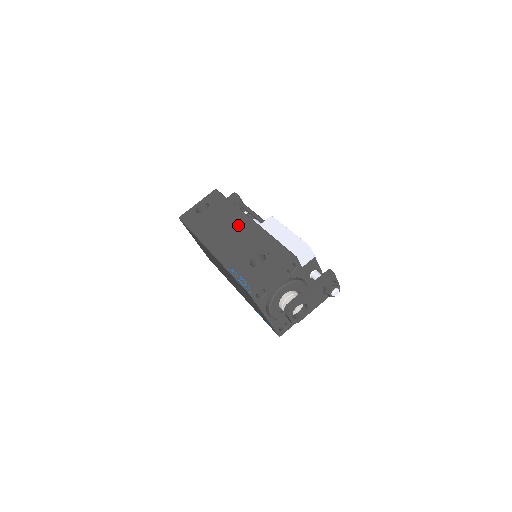
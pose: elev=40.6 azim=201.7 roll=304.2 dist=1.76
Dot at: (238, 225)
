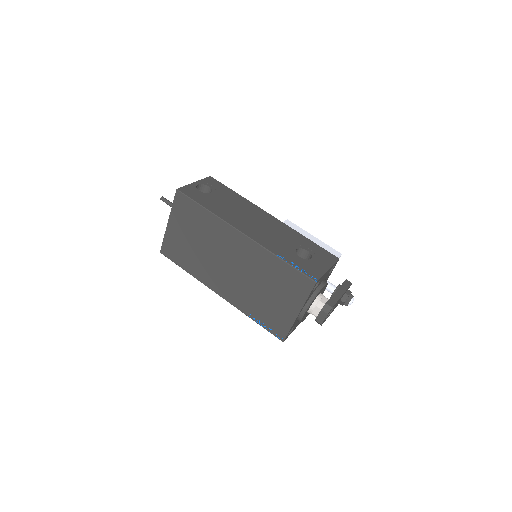
Dot at: (261, 217)
